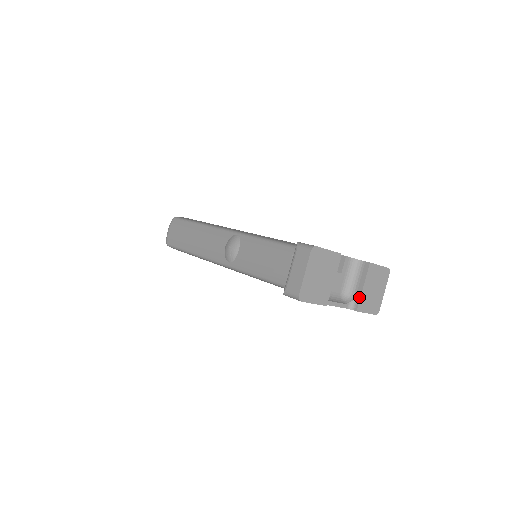
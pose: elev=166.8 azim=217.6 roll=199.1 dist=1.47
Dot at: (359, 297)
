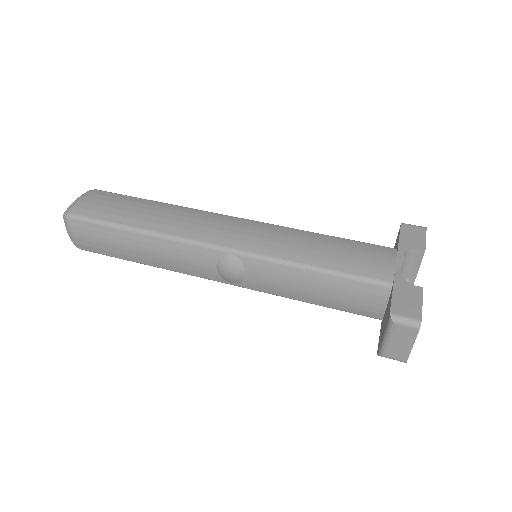
Dot at: (414, 280)
